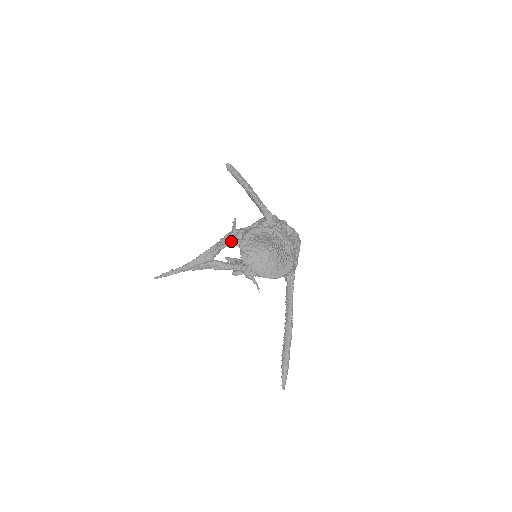
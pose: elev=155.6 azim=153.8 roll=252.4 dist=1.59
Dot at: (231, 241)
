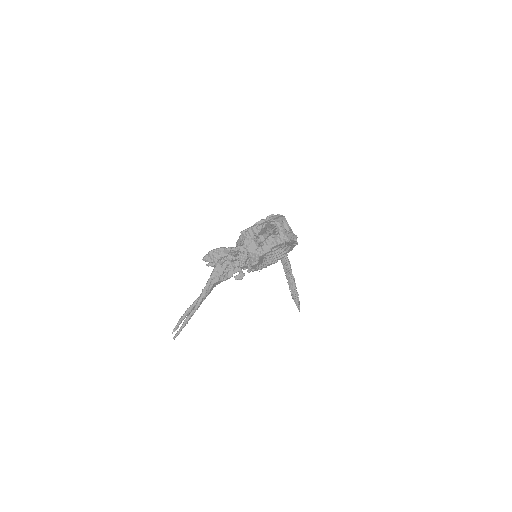
Dot at: occluded
